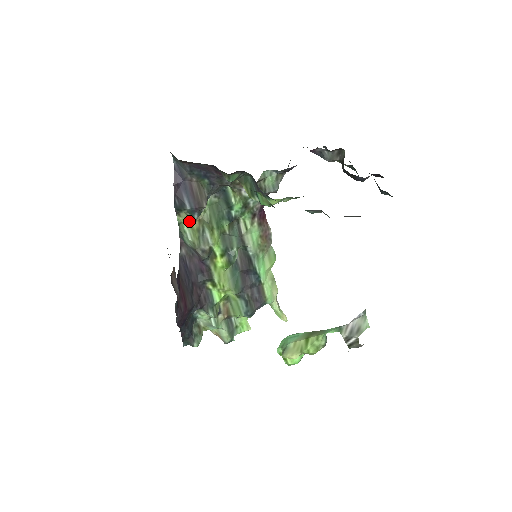
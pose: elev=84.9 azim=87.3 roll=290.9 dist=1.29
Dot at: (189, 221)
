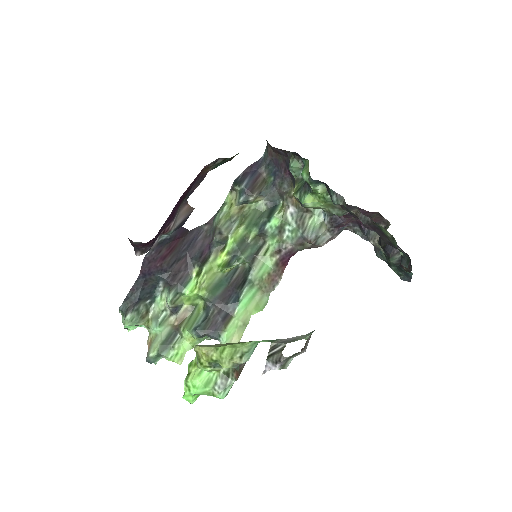
Dot at: (233, 203)
